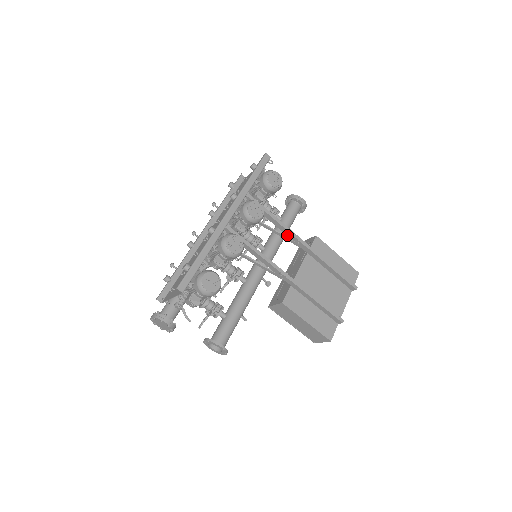
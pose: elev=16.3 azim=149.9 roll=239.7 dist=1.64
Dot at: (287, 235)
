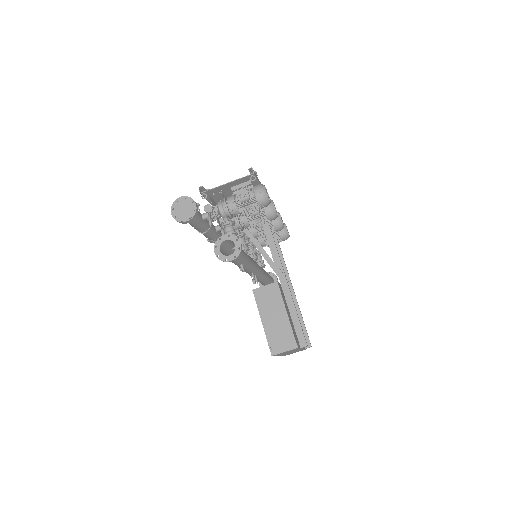
Dot at: occluded
